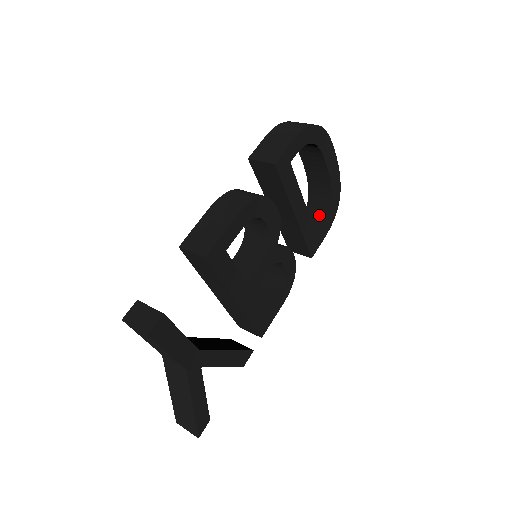
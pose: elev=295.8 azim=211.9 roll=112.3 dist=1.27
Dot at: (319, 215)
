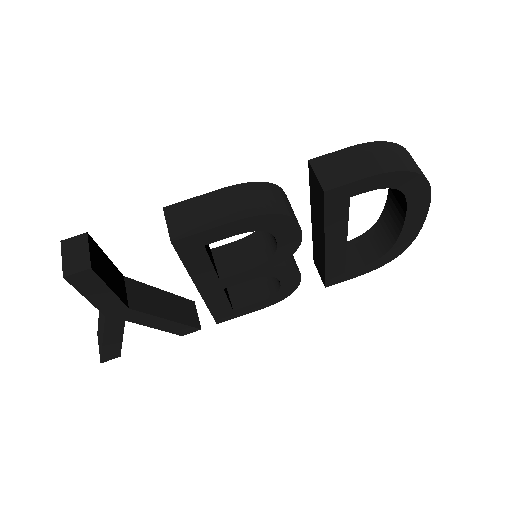
Dot at: (367, 252)
